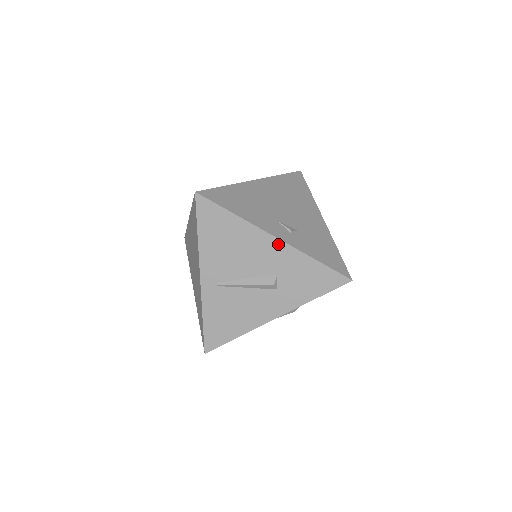
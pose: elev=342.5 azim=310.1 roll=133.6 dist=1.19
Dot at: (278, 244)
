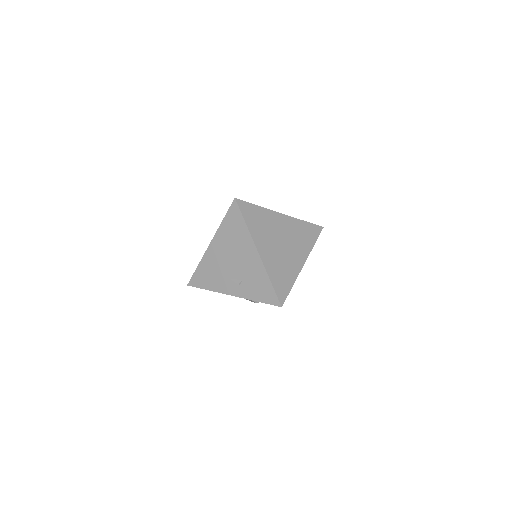
Dot at: occluded
